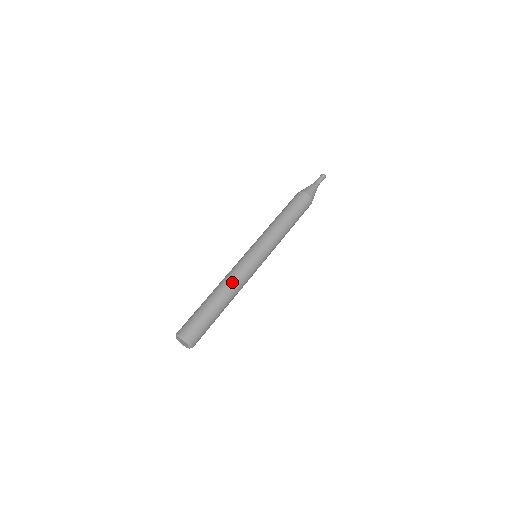
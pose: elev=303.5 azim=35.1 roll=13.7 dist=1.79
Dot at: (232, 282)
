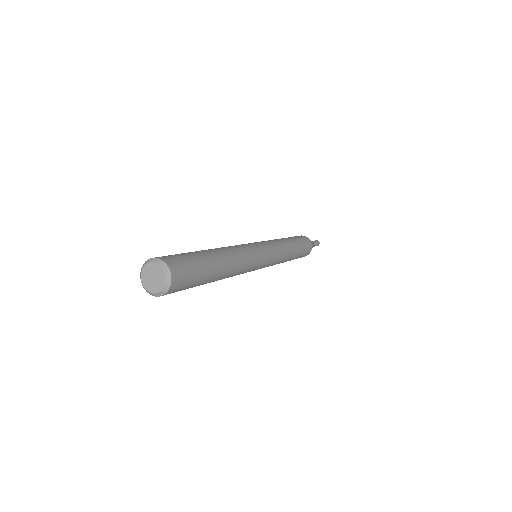
Dot at: (229, 247)
